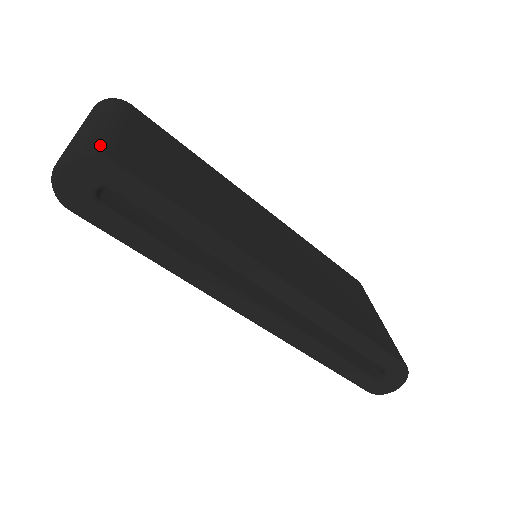
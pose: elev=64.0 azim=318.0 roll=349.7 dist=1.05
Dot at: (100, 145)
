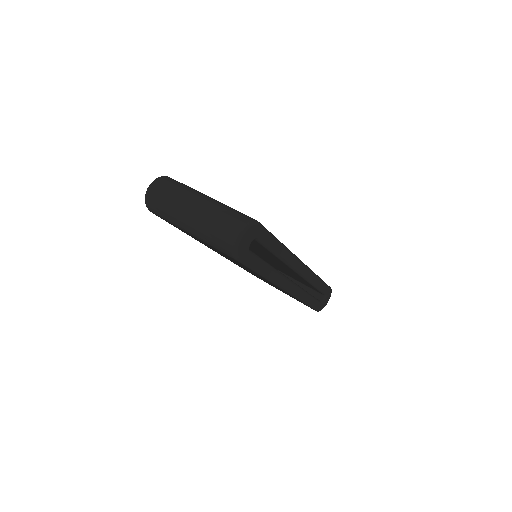
Dot at: (245, 215)
